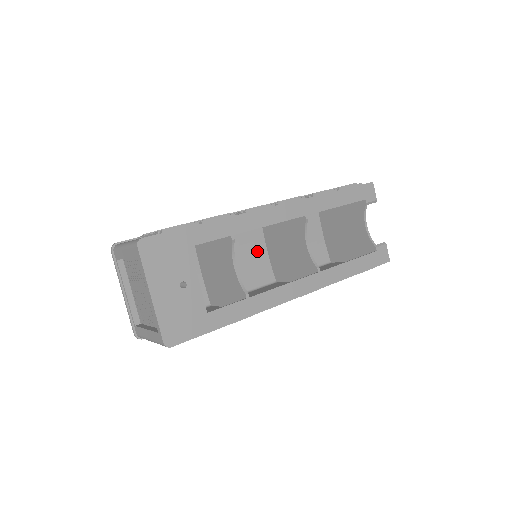
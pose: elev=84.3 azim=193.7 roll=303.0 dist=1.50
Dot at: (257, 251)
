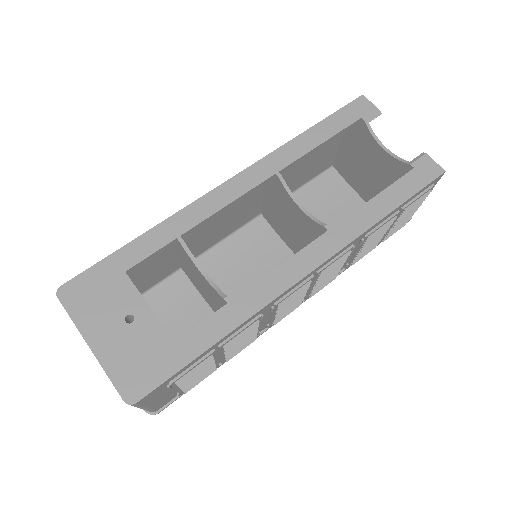
Dot at: (276, 255)
